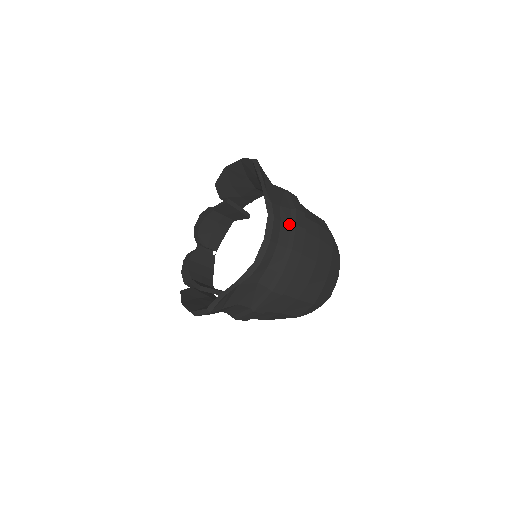
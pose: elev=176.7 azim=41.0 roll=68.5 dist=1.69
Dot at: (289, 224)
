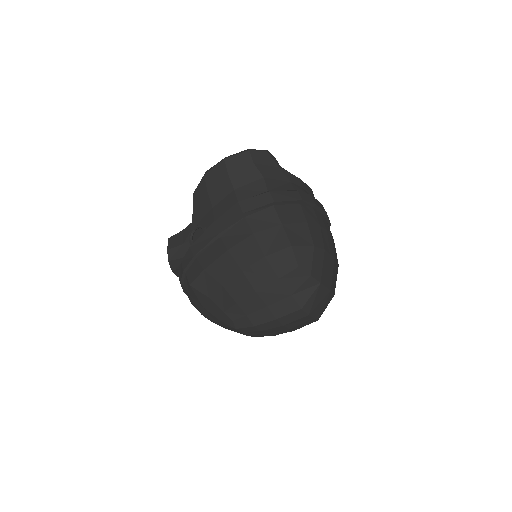
Dot at: occluded
